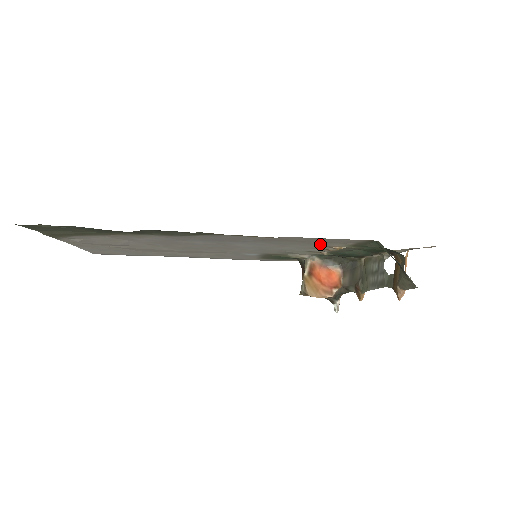
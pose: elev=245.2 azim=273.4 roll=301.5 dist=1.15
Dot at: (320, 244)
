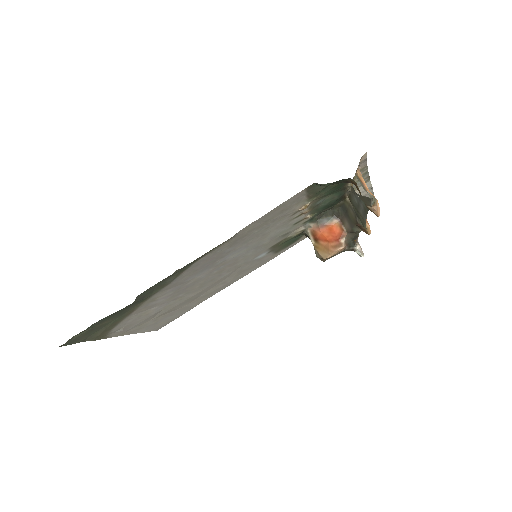
Dot at: (284, 215)
